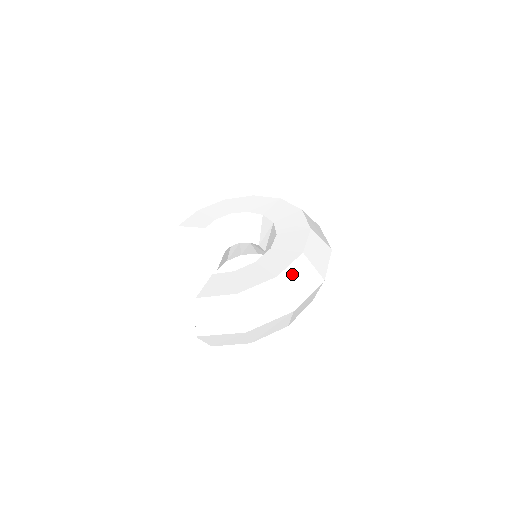
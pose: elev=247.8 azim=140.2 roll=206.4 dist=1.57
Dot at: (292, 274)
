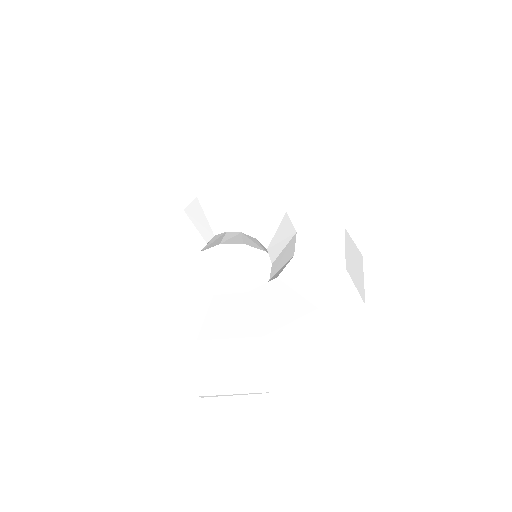
Dot at: (334, 301)
